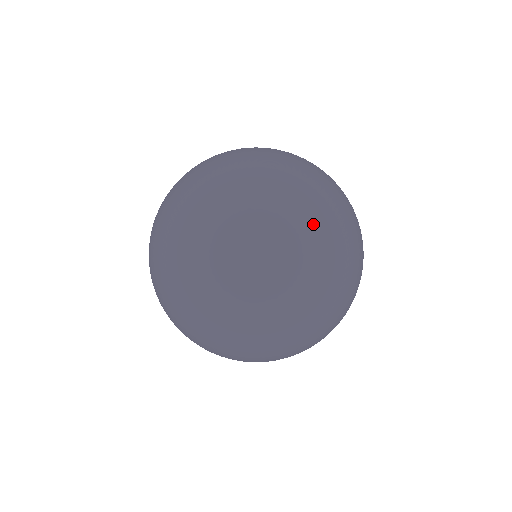
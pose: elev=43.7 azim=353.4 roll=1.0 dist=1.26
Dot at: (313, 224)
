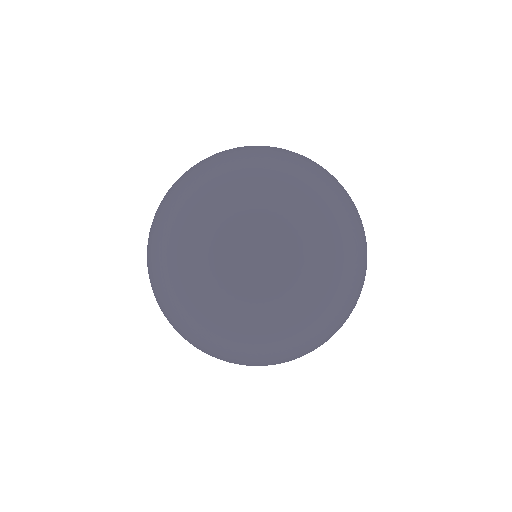
Dot at: occluded
